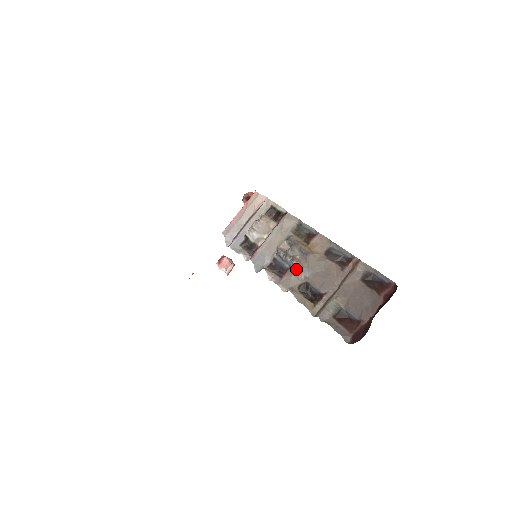
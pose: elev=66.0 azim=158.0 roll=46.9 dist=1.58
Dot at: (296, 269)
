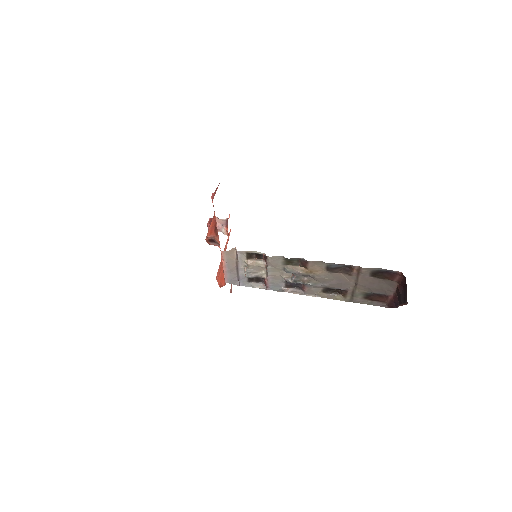
Dot at: (312, 286)
